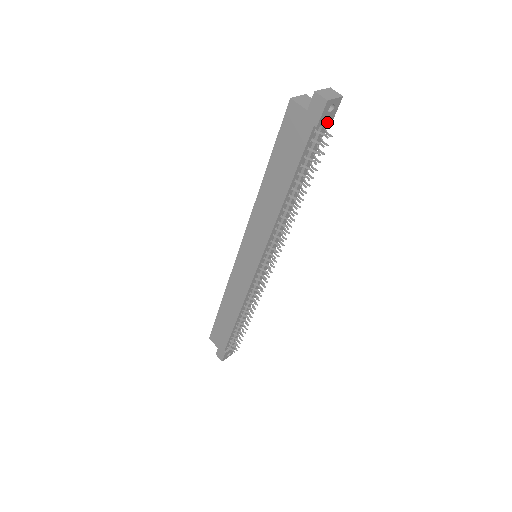
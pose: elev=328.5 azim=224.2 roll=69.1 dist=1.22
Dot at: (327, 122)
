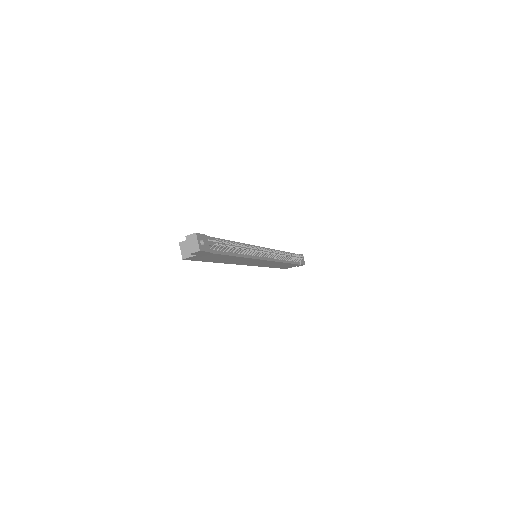
Dot at: (207, 241)
